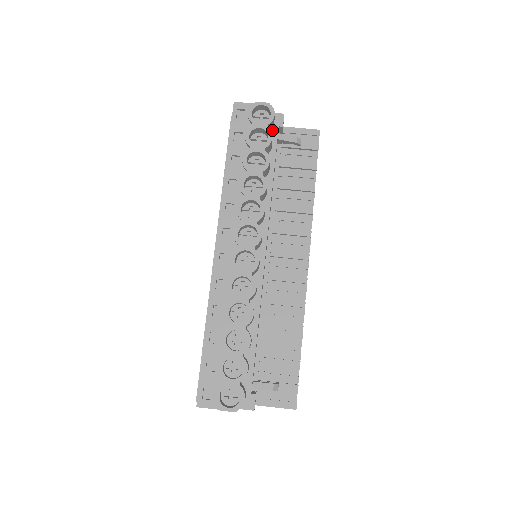
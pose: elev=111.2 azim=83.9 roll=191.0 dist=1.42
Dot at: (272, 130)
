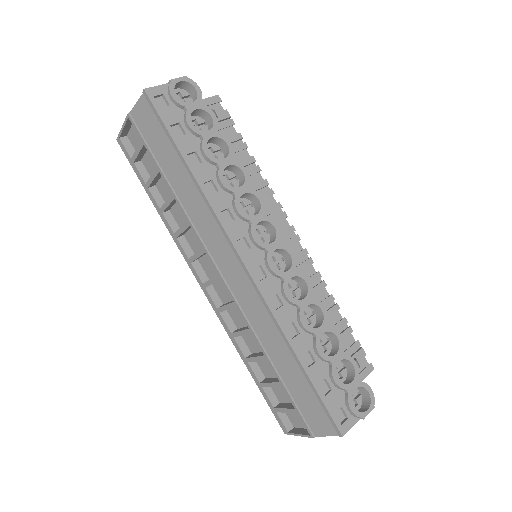
Dot at: occluded
